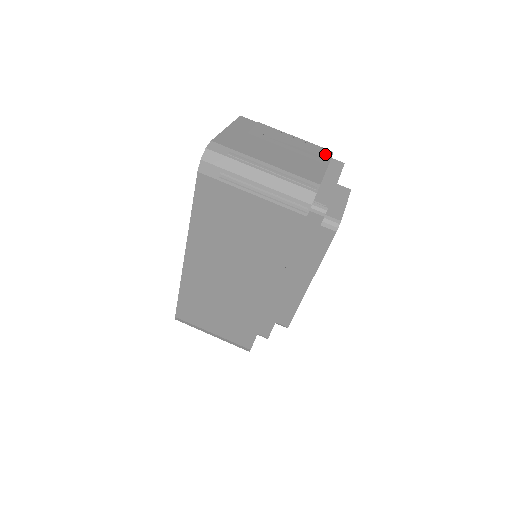
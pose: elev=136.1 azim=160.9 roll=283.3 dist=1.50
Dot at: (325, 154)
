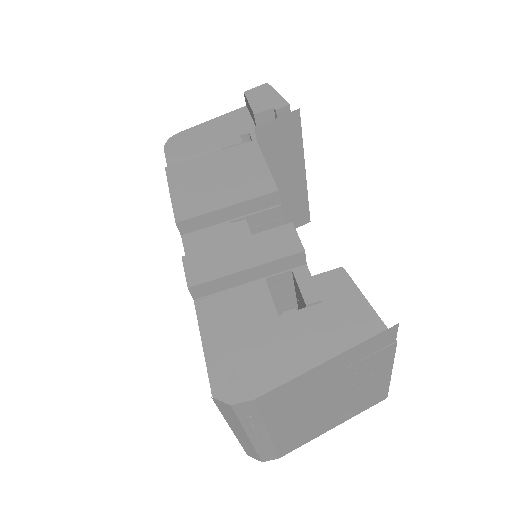
Dot at: (370, 405)
